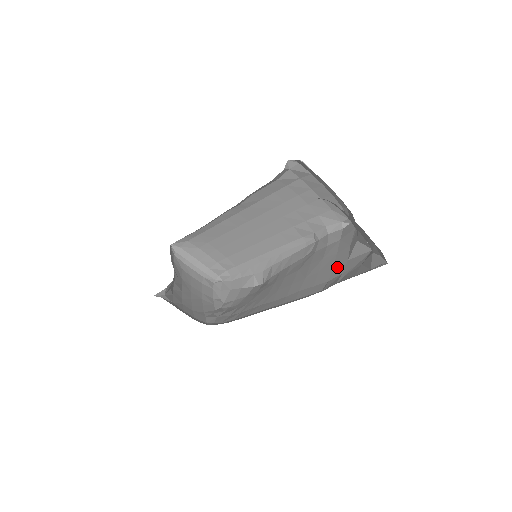
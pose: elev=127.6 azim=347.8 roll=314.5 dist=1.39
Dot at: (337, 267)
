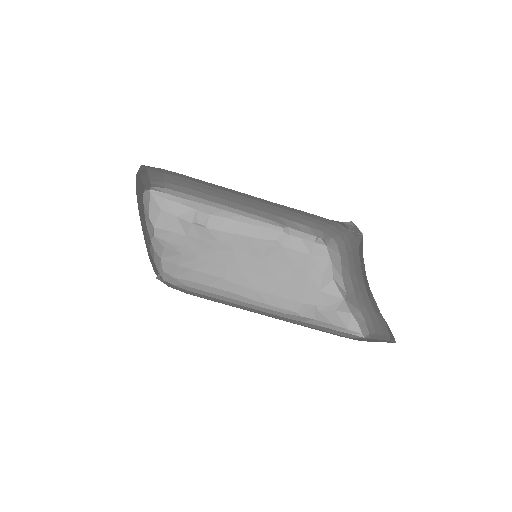
Dot at: (310, 292)
